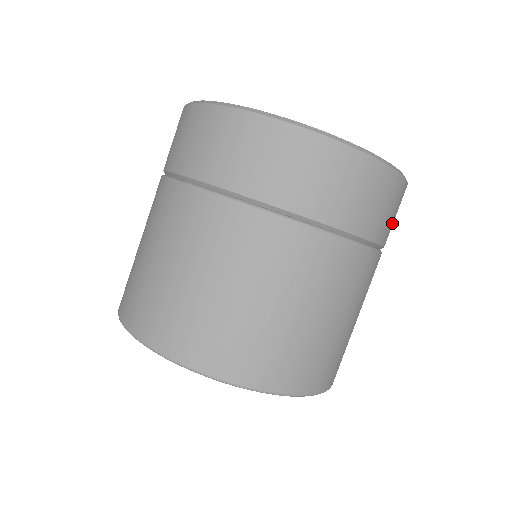
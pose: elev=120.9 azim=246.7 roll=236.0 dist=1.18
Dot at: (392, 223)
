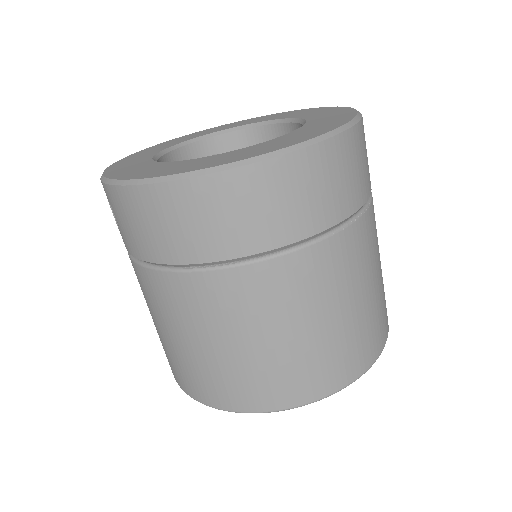
Dot at: occluded
